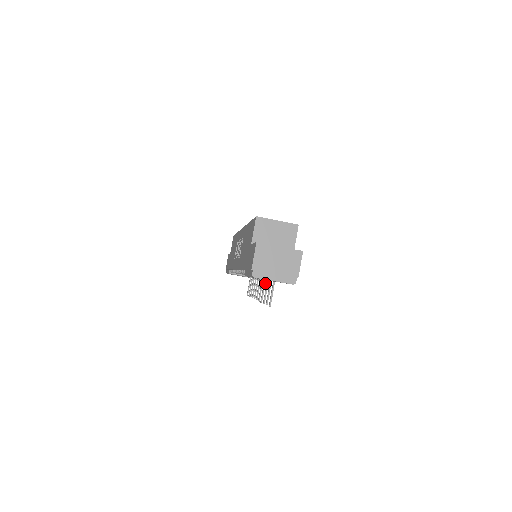
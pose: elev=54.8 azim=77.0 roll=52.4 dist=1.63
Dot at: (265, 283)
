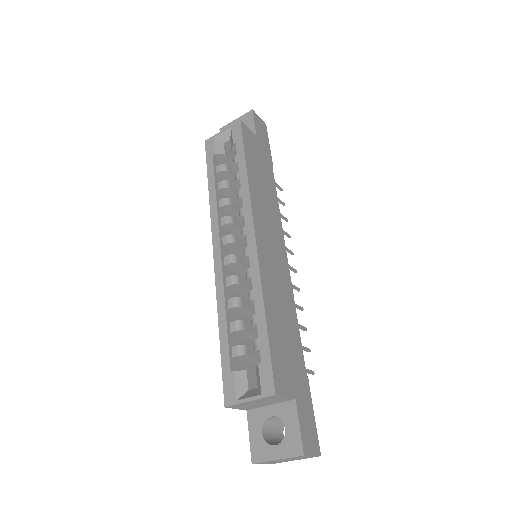
Dot at: occluded
